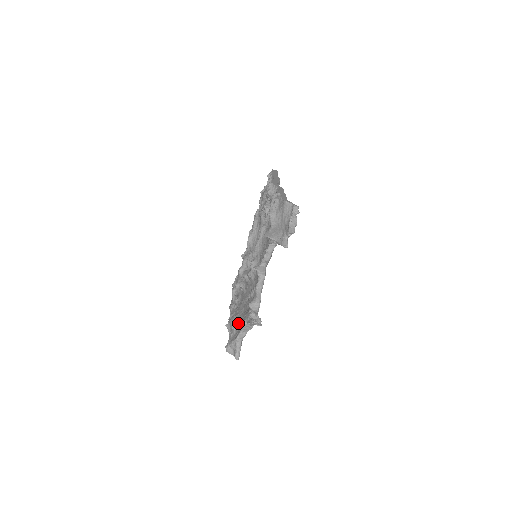
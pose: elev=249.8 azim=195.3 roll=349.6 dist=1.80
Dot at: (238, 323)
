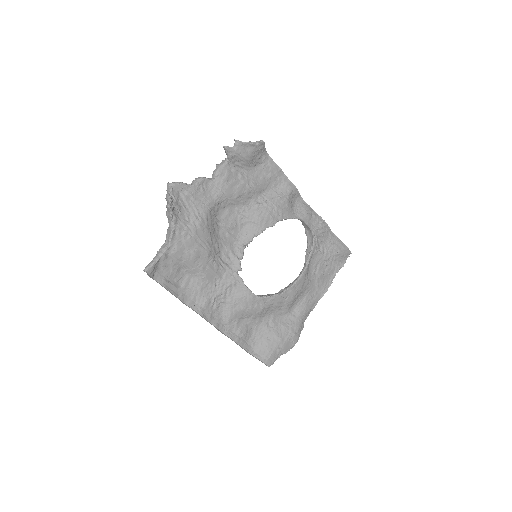
Dot at: occluded
